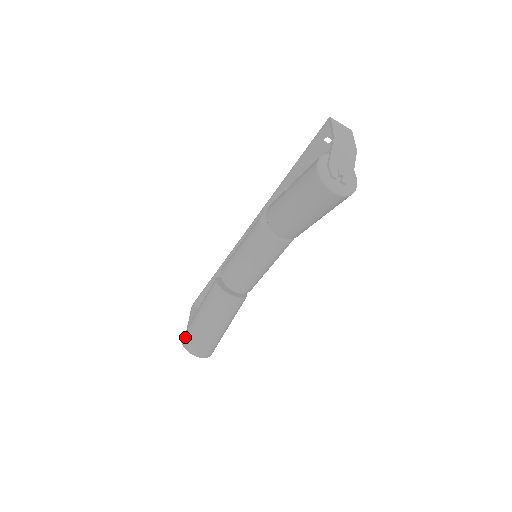
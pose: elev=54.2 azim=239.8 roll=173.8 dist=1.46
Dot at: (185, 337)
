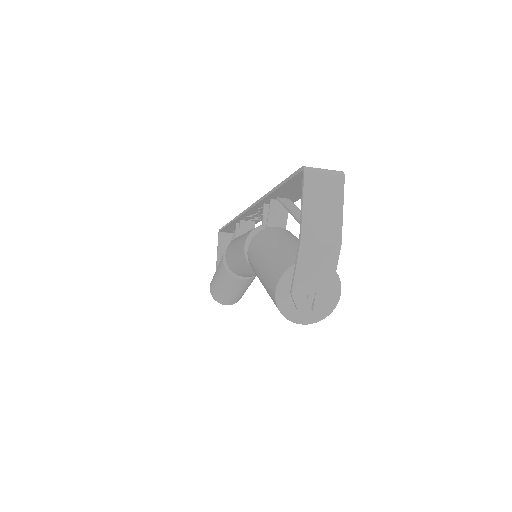
Dot at: (211, 290)
